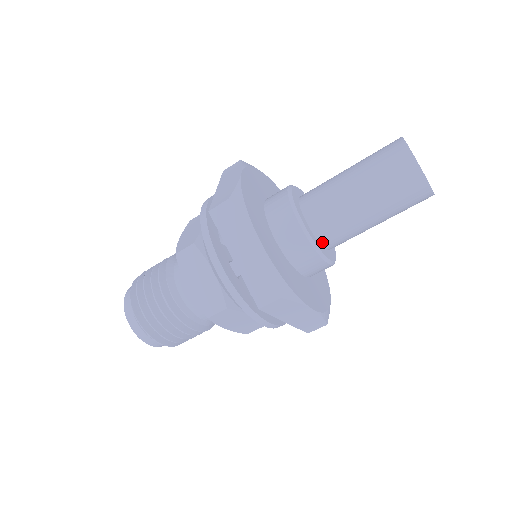
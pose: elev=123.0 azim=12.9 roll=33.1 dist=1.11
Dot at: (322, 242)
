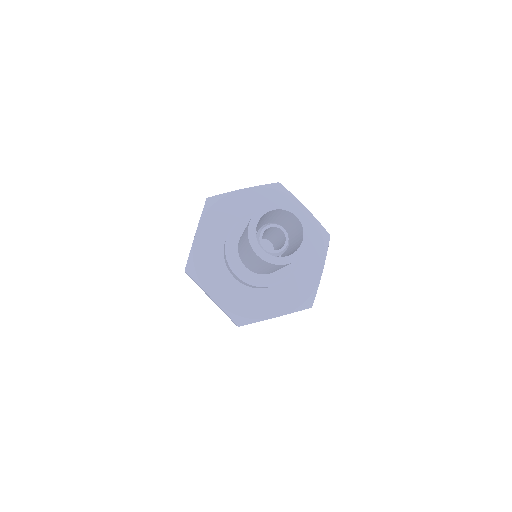
Dot at: (241, 260)
